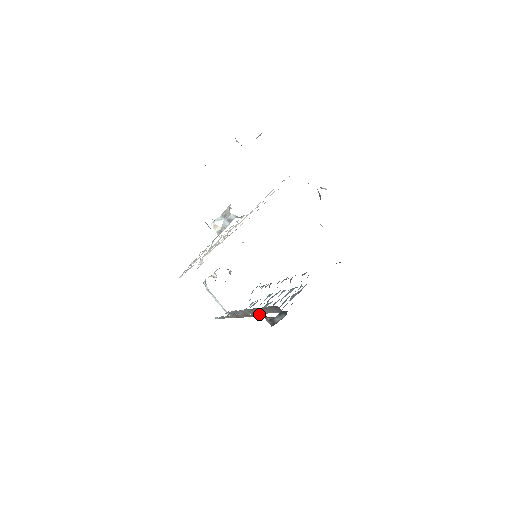
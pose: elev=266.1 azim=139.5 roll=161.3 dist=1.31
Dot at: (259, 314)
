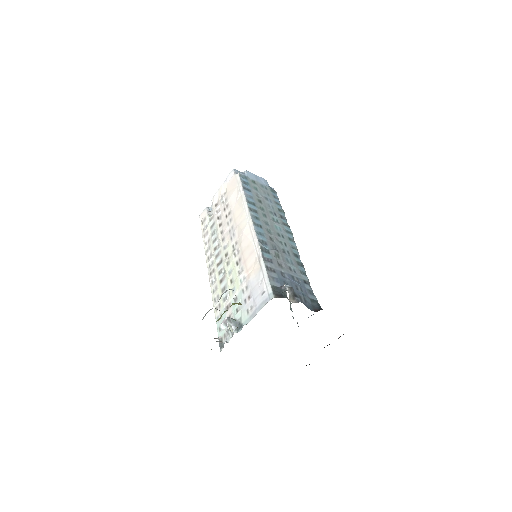
Dot at: occluded
